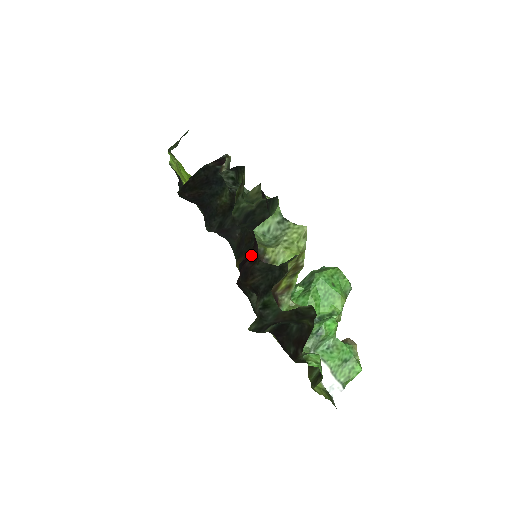
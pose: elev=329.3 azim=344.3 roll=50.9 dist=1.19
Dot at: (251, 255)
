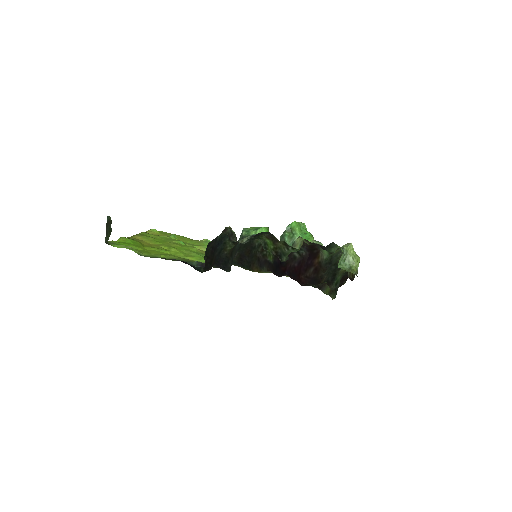
Dot at: (287, 265)
